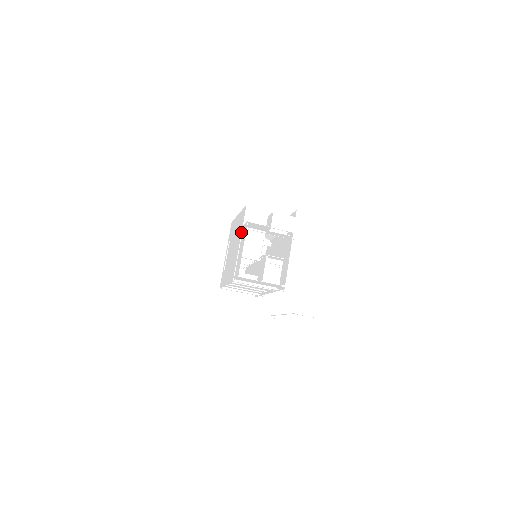
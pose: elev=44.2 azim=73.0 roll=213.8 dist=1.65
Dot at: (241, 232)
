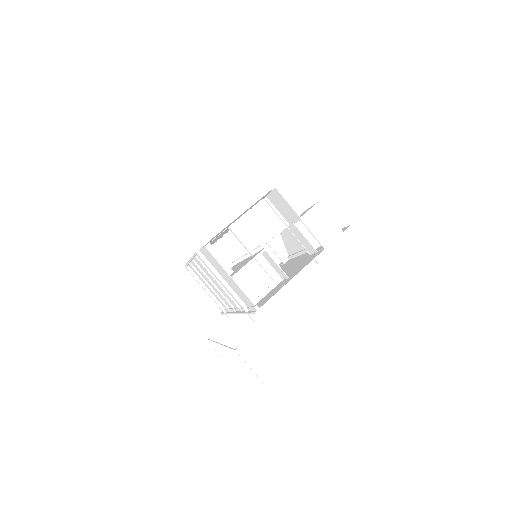
Dot at: occluded
